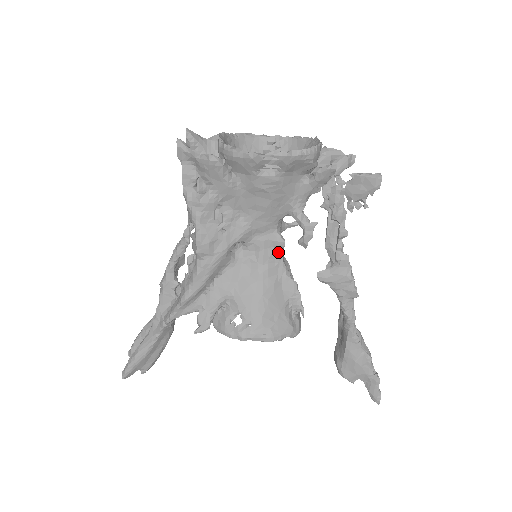
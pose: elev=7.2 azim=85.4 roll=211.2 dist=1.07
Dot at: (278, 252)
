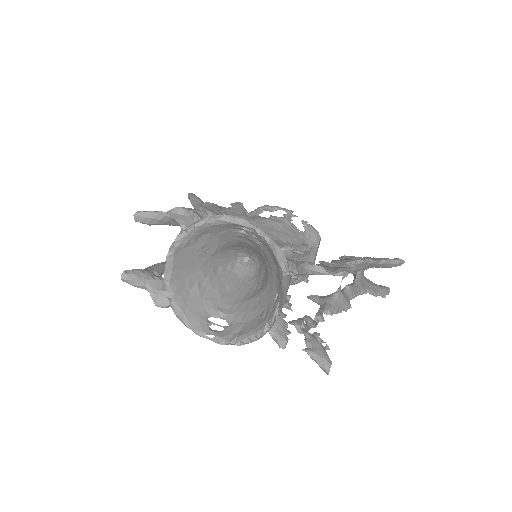
Dot at: occluded
